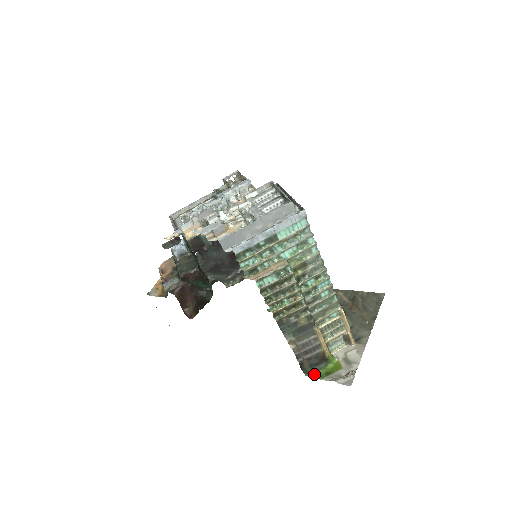
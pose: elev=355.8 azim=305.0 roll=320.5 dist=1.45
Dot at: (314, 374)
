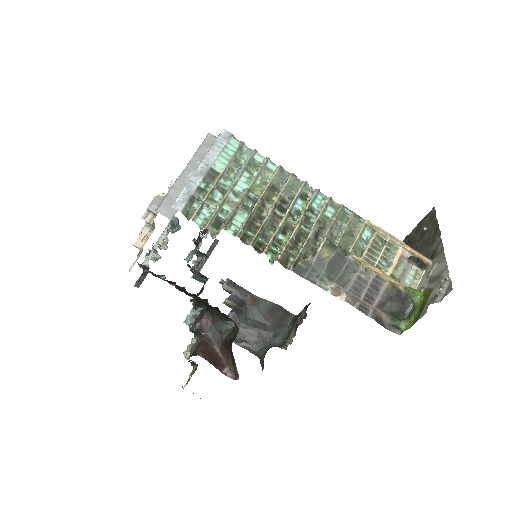
Dot at: (407, 324)
